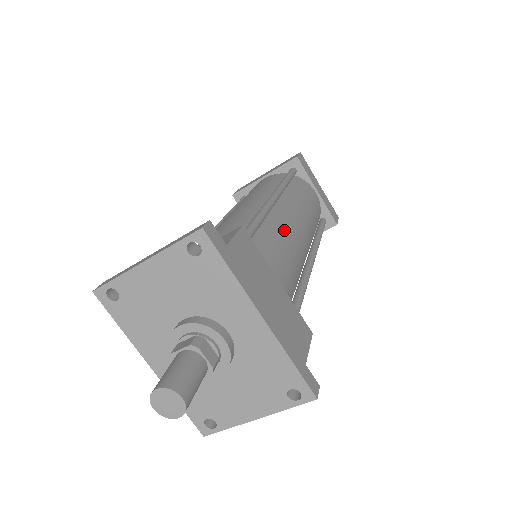
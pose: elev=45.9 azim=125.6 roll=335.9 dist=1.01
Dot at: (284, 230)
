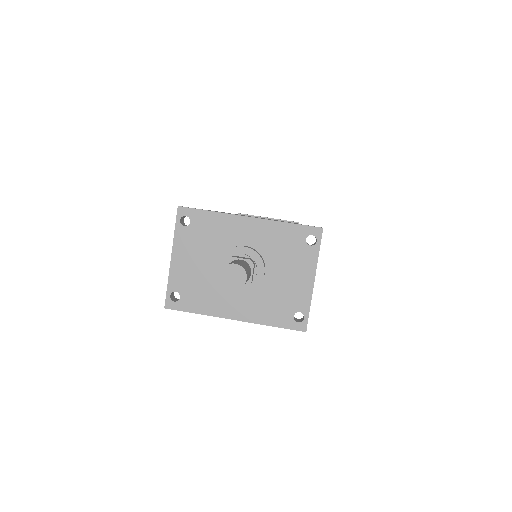
Dot at: occluded
